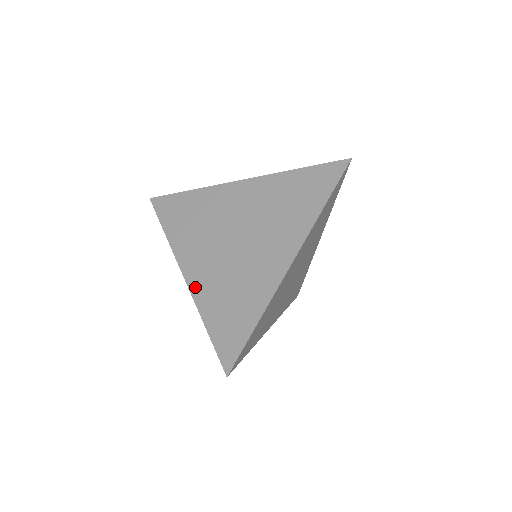
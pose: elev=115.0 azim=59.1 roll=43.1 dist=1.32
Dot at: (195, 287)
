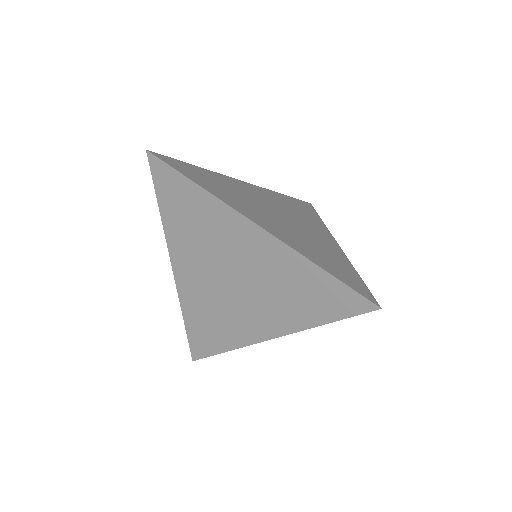
Dot at: (181, 288)
